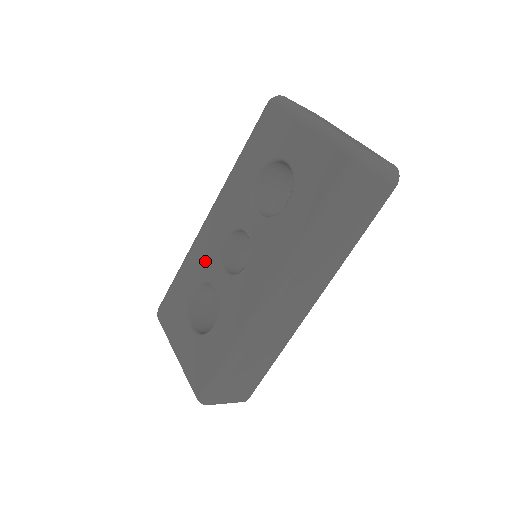
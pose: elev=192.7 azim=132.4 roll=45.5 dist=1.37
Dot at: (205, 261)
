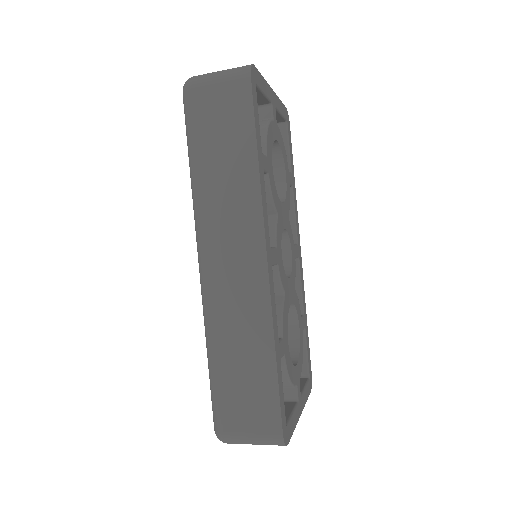
Dot at: occluded
